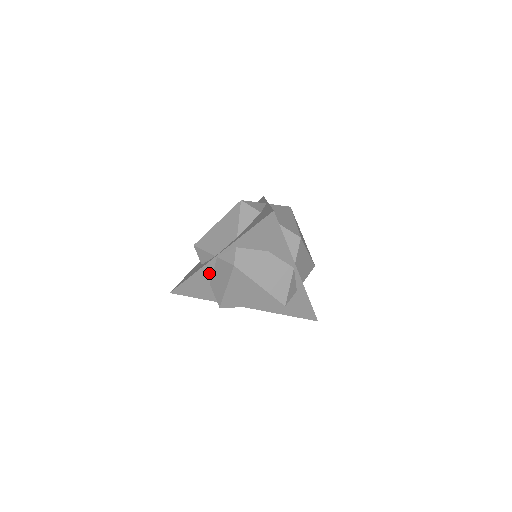
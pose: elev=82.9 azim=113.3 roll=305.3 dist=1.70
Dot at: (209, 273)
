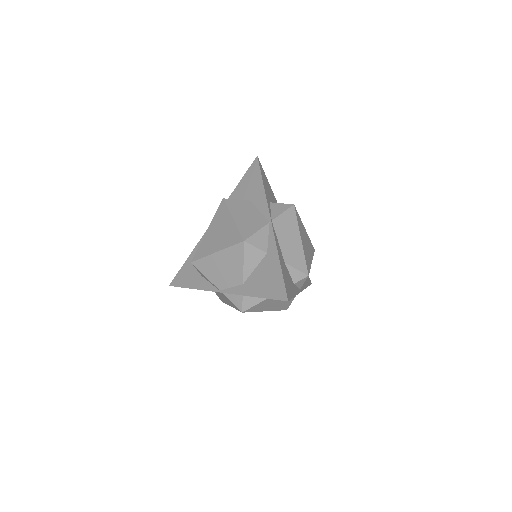
Dot at: occluded
